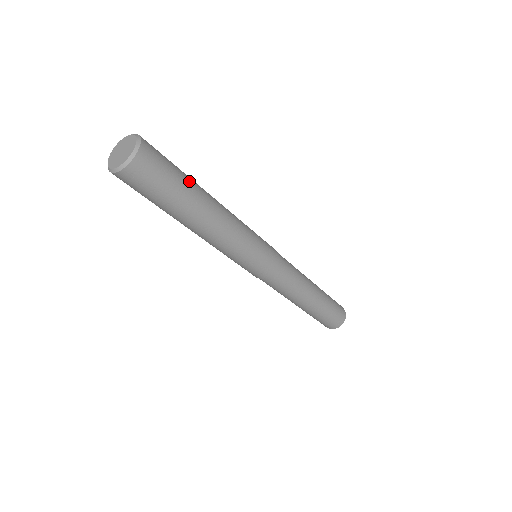
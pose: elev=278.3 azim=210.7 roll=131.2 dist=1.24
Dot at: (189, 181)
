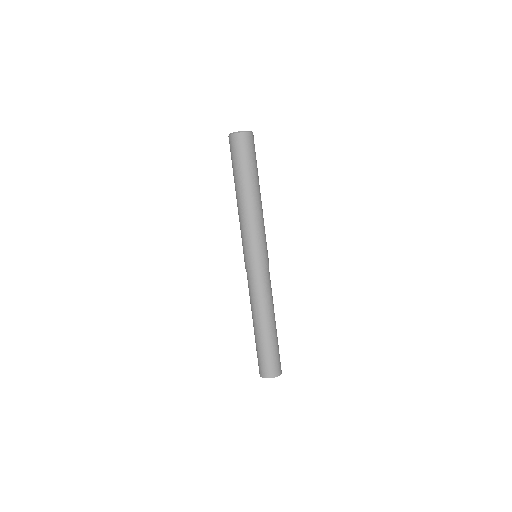
Dot at: (255, 170)
